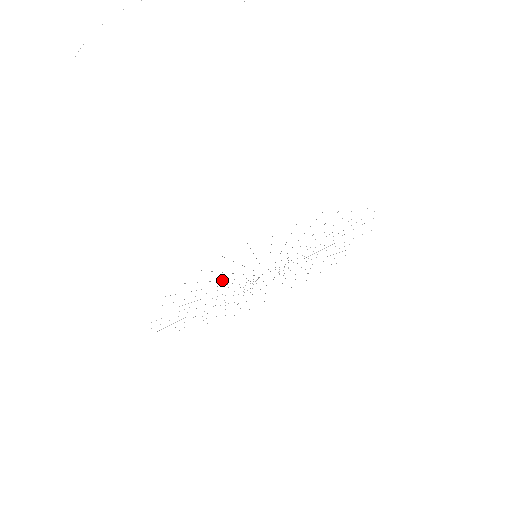
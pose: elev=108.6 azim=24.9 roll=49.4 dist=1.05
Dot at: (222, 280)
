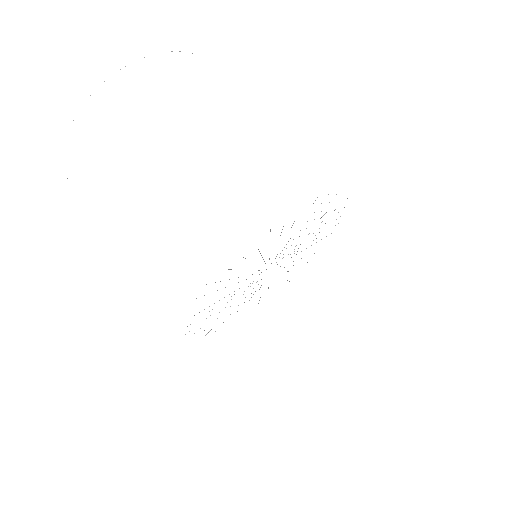
Dot at: occluded
